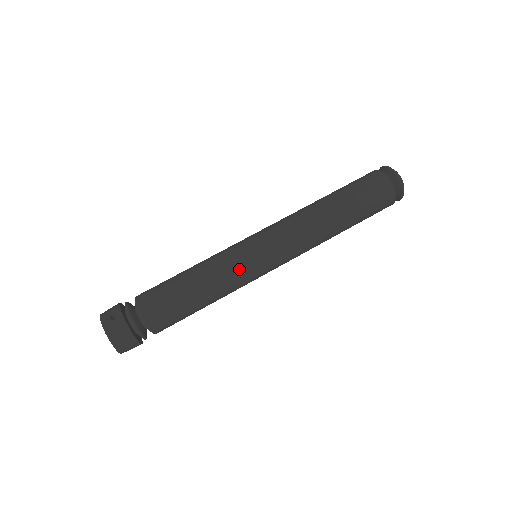
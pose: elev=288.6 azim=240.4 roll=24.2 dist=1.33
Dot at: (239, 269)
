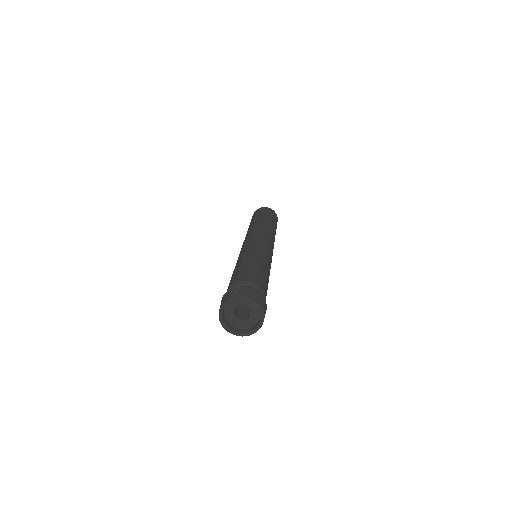
Dot at: (263, 250)
